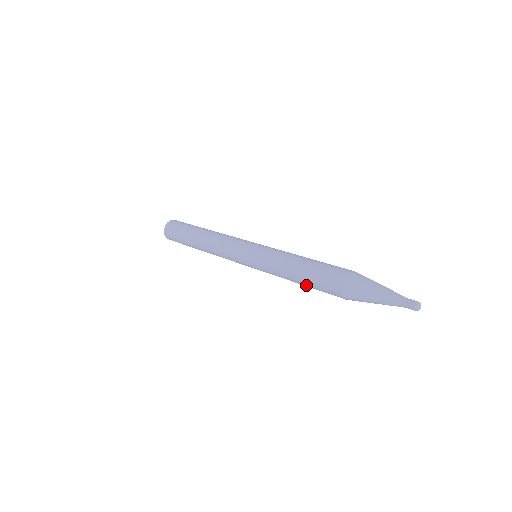
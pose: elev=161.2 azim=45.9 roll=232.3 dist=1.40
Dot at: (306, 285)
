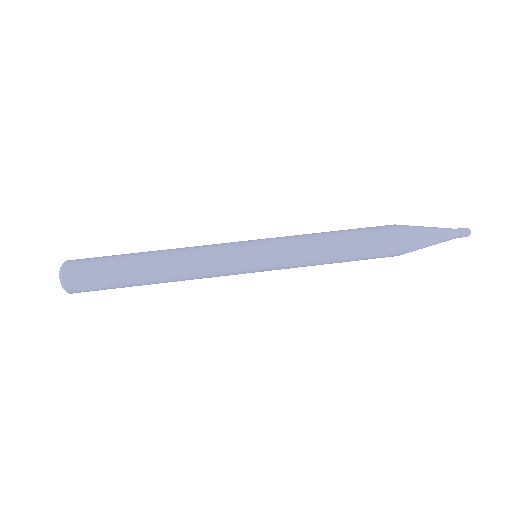
Dot at: (347, 261)
